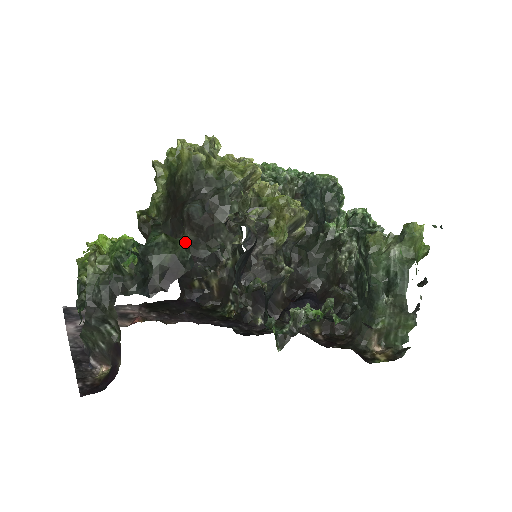
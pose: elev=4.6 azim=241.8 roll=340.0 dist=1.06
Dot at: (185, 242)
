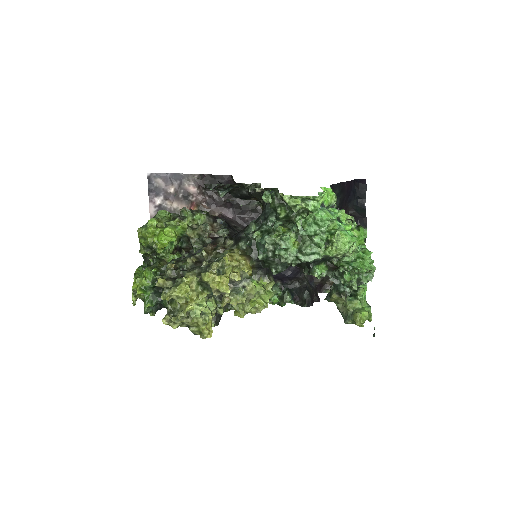
Dot at: occluded
